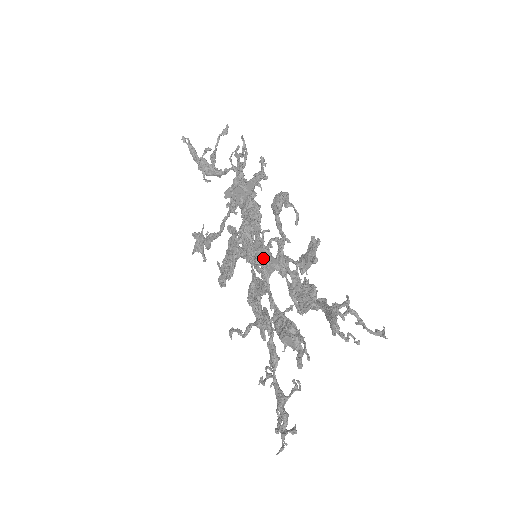
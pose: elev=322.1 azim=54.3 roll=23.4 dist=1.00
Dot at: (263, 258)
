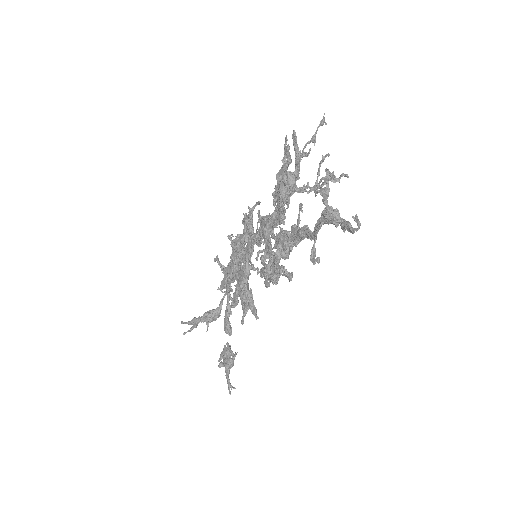
Dot at: (248, 216)
